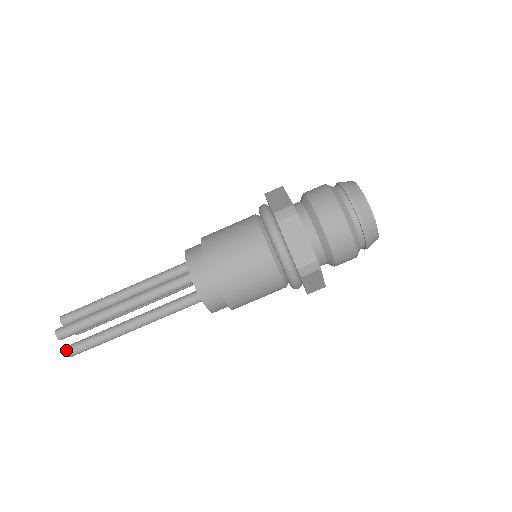
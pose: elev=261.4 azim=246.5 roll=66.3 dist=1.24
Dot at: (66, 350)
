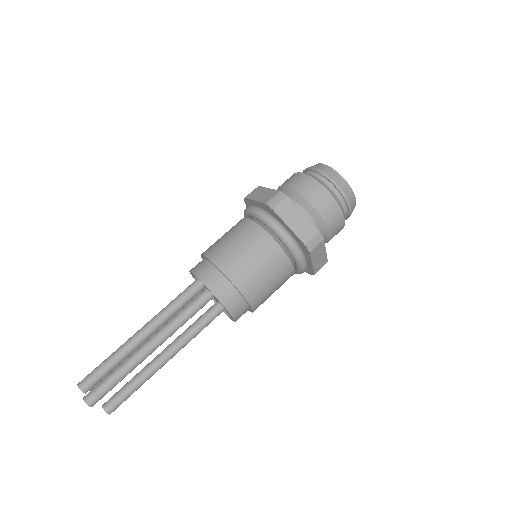
Dot at: (84, 397)
